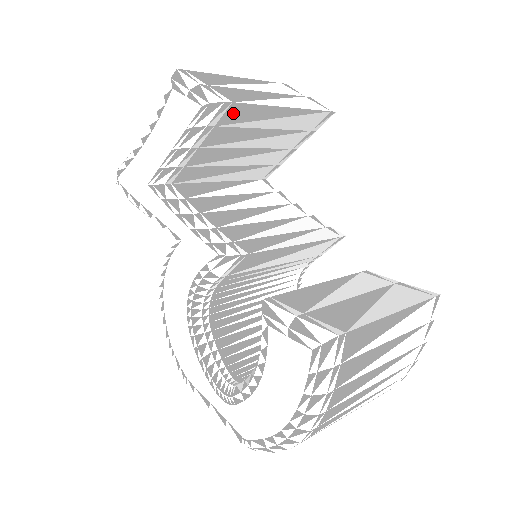
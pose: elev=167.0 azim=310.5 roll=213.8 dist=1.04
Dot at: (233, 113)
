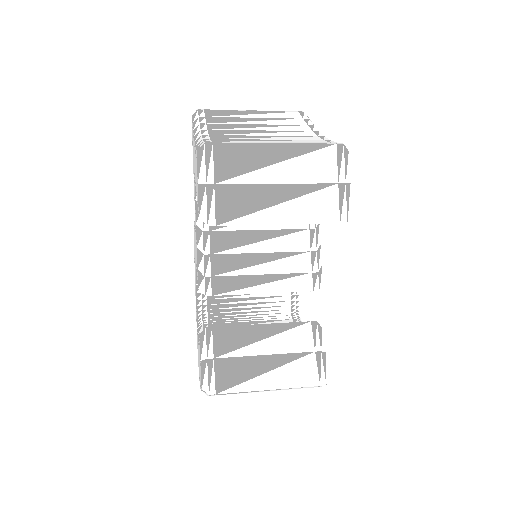
Dot at: occluded
